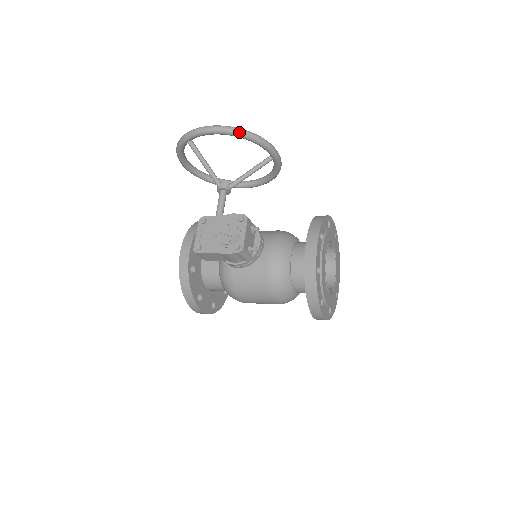
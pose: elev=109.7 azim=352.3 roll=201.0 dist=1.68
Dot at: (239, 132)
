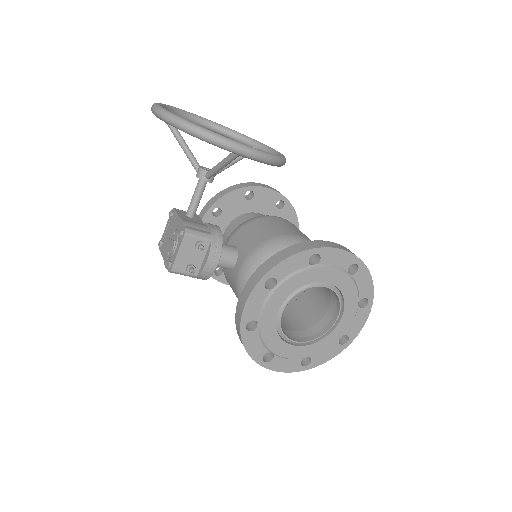
Dot at: (173, 123)
